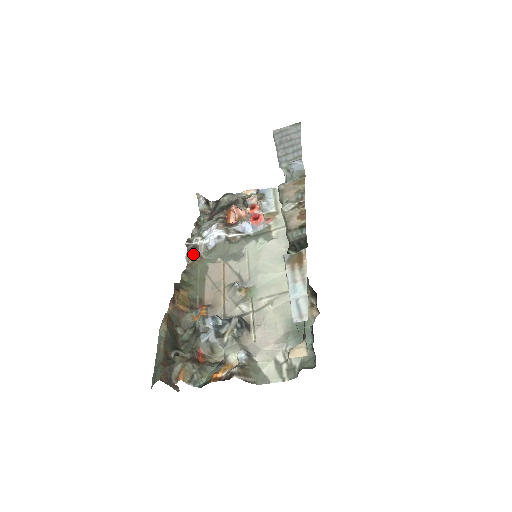
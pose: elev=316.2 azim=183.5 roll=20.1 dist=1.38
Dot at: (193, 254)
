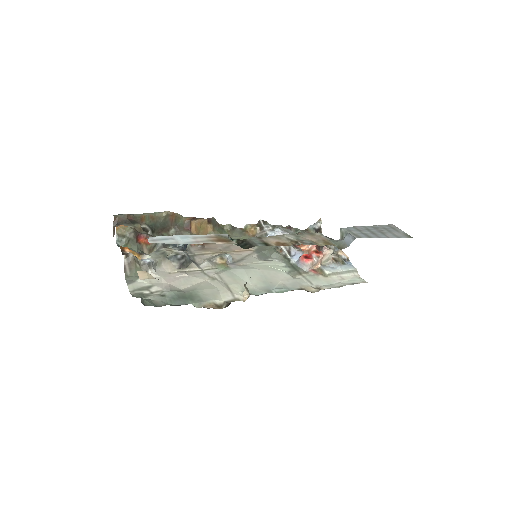
Dot at: (253, 228)
